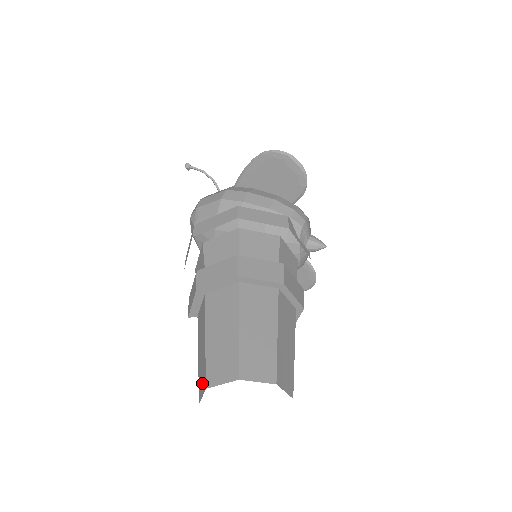
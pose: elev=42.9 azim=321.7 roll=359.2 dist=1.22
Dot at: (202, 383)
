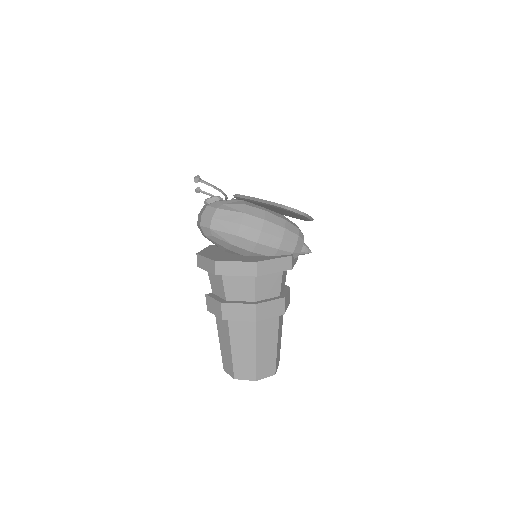
Dot at: (228, 368)
